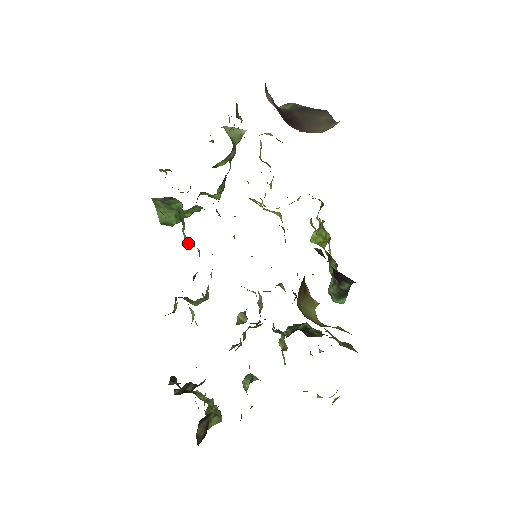
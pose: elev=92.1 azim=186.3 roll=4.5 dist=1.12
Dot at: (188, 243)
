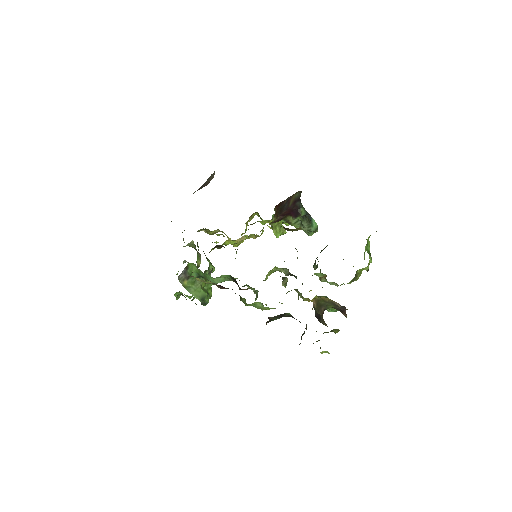
Dot at: (219, 281)
